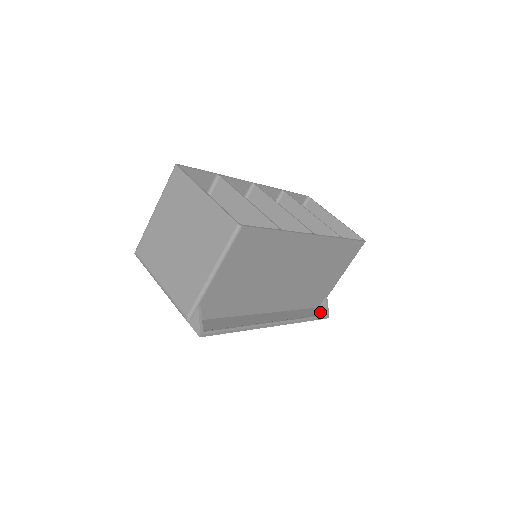
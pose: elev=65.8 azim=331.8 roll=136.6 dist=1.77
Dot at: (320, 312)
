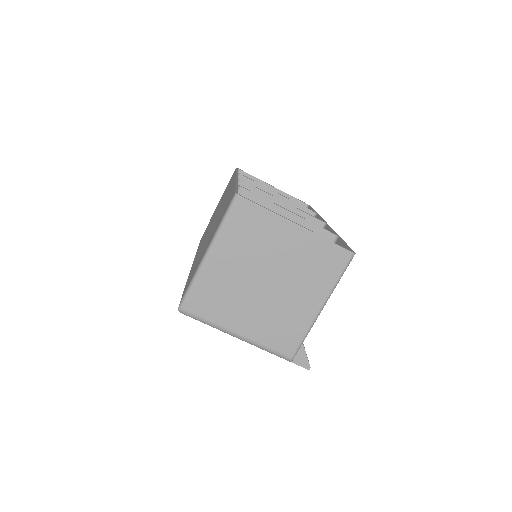
Dot at: occluded
